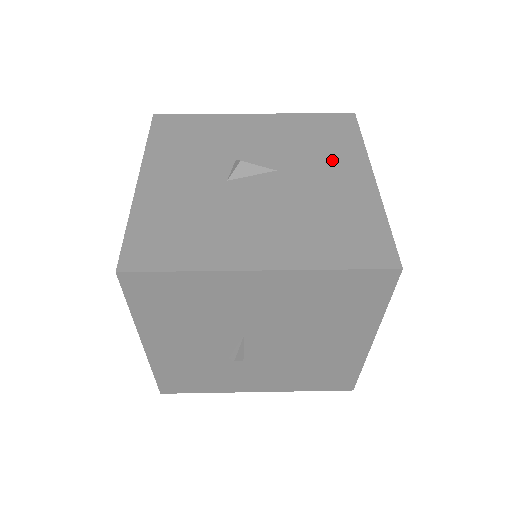
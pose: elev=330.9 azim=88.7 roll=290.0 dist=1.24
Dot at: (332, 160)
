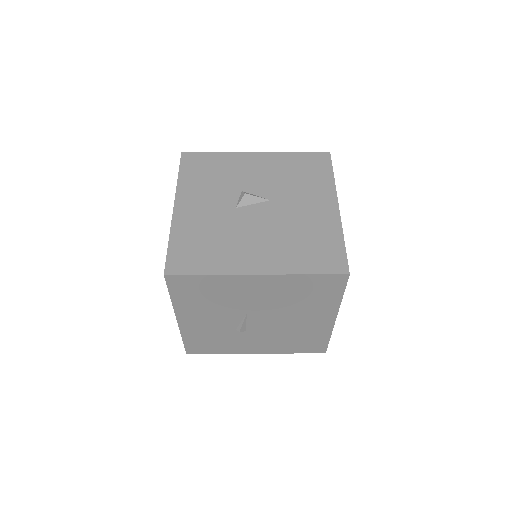
Dot at: (310, 192)
